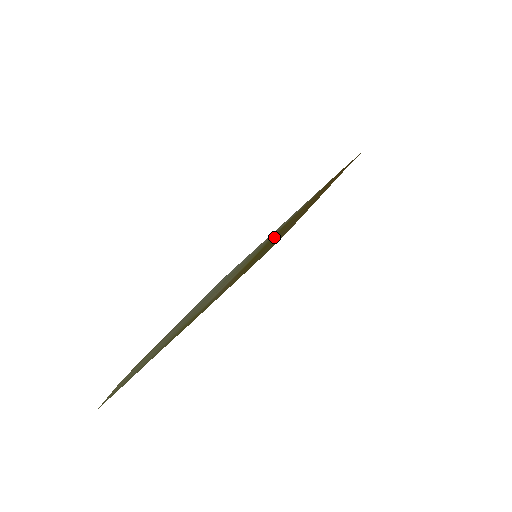
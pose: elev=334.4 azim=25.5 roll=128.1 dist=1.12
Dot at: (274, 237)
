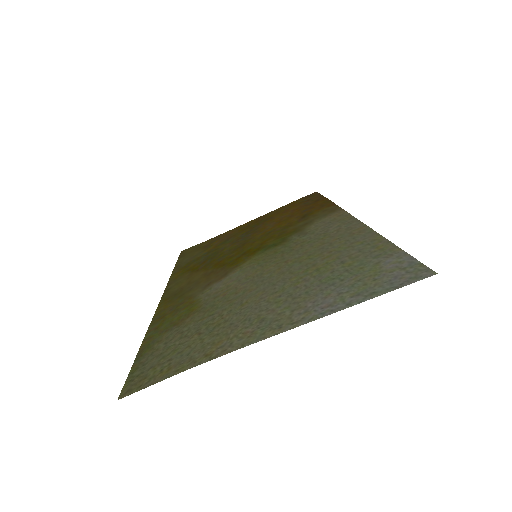
Dot at: (262, 242)
